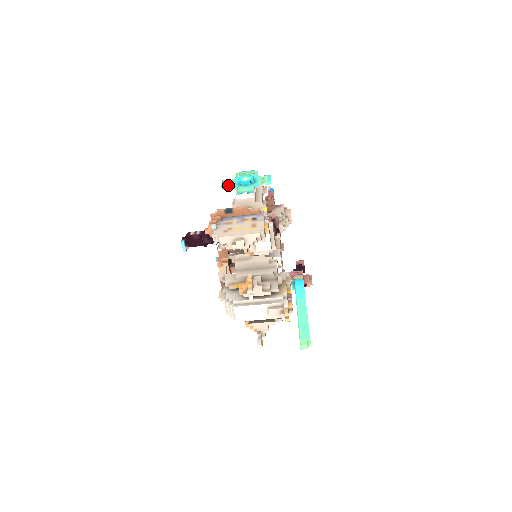
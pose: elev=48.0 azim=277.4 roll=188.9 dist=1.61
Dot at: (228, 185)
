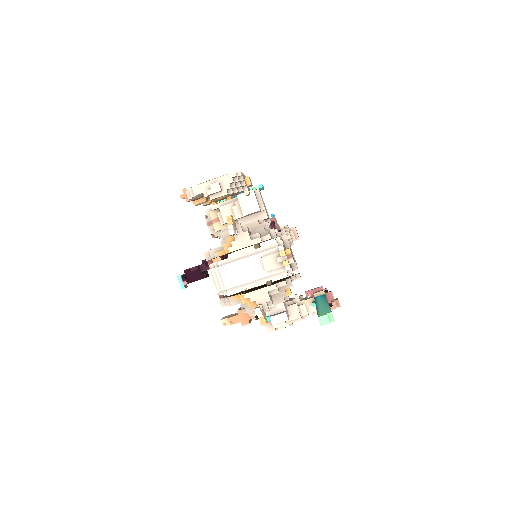
Dot at: occluded
